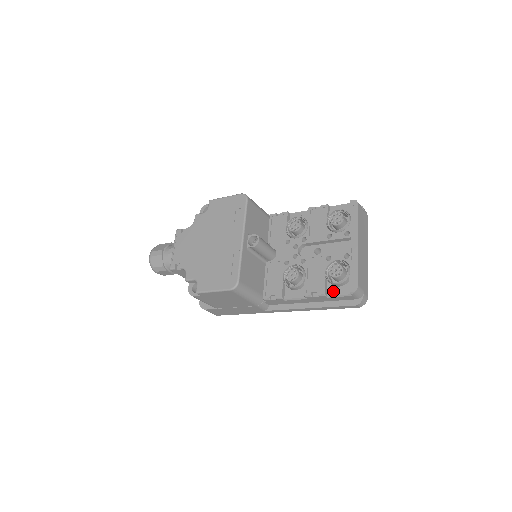
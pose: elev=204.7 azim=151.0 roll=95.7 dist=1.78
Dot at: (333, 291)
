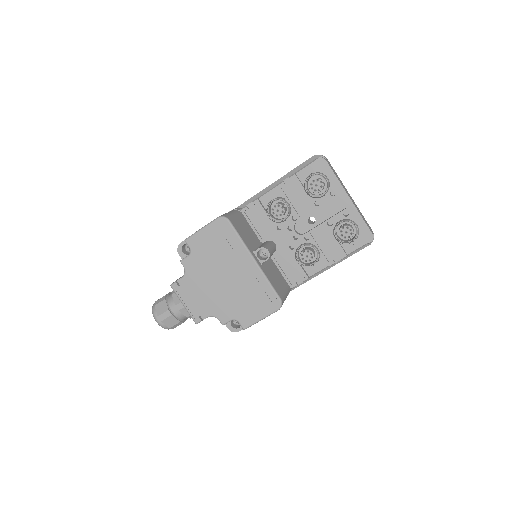
Dot at: (350, 248)
